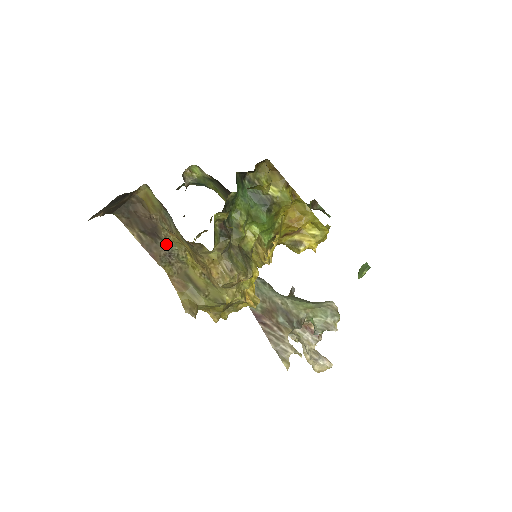
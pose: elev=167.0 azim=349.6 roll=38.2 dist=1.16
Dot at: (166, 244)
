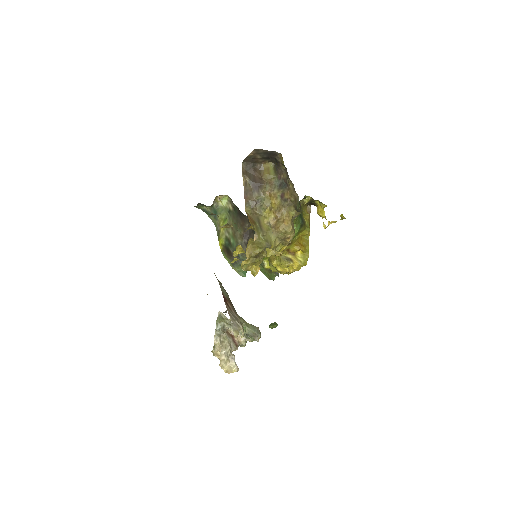
Dot at: (259, 196)
